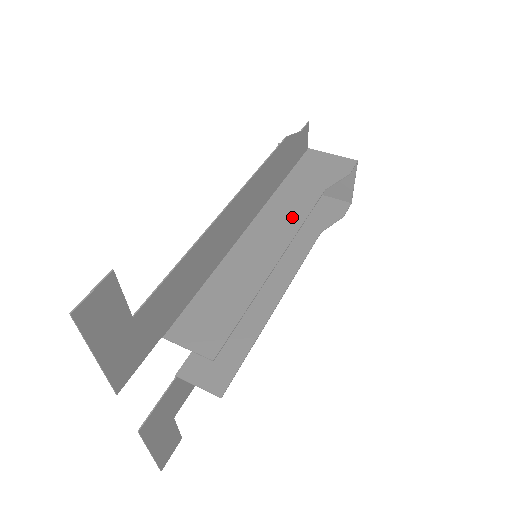
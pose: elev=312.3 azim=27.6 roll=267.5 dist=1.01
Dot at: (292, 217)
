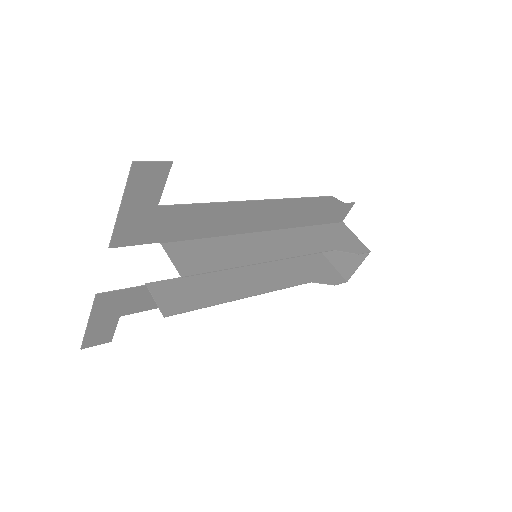
Dot at: (299, 247)
